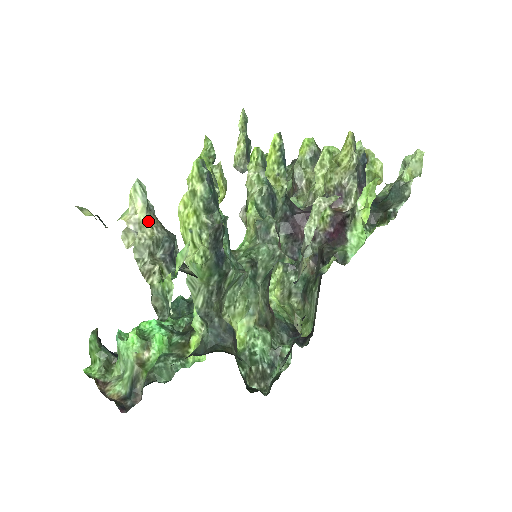
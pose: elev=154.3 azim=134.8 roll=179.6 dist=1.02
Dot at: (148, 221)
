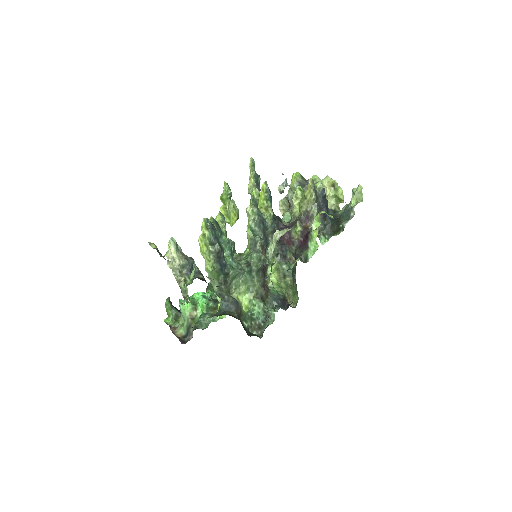
Dot at: (177, 257)
